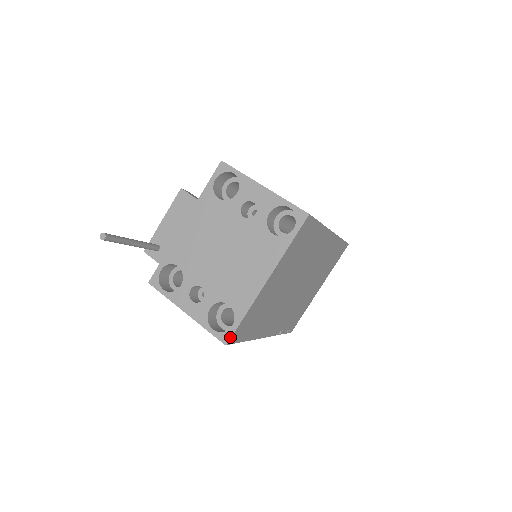
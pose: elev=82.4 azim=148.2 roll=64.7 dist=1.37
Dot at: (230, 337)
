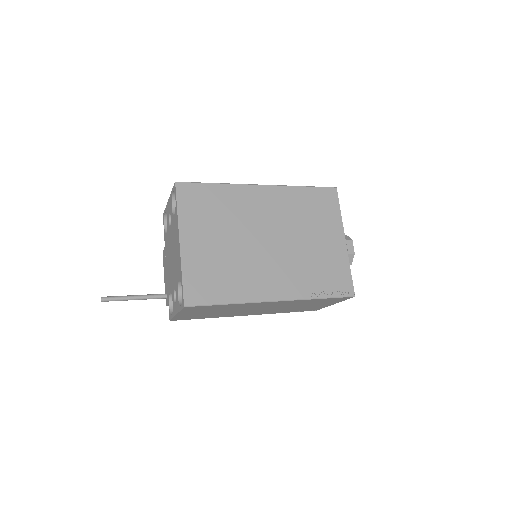
Dot at: (183, 299)
